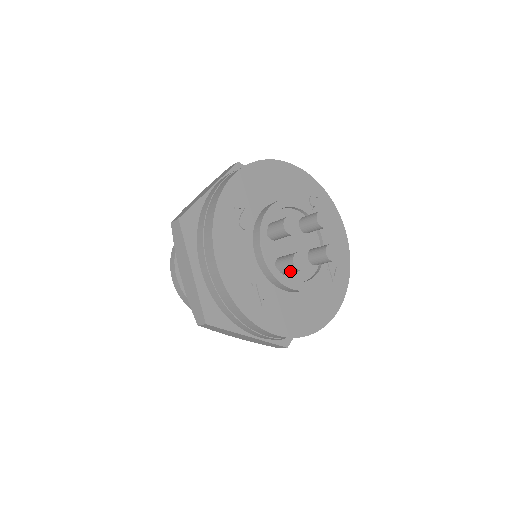
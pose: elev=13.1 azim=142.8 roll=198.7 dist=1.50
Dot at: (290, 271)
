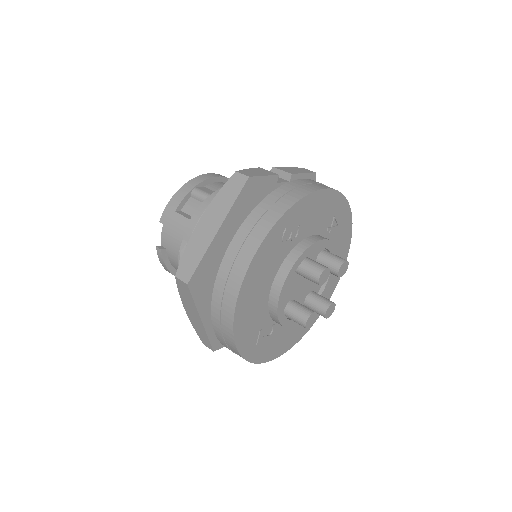
Dot at: occluded
